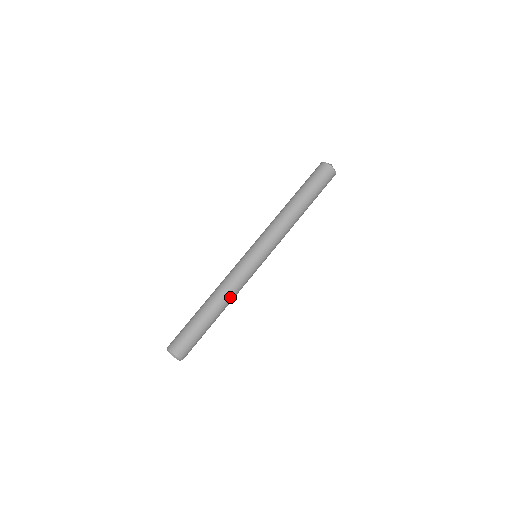
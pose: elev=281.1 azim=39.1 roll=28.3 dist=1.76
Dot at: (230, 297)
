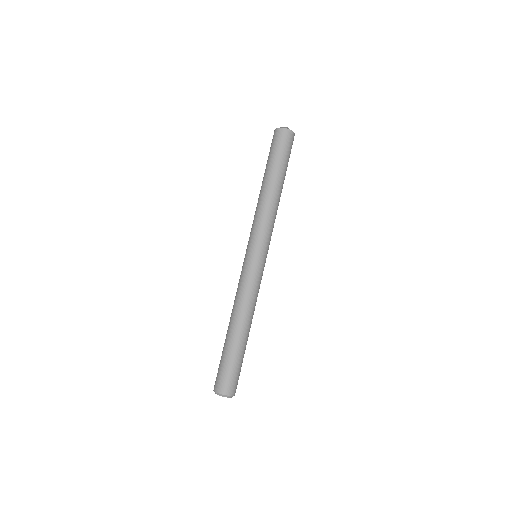
Dot at: (242, 308)
